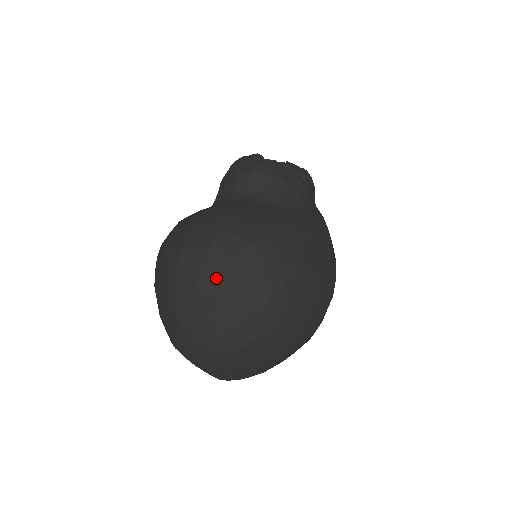
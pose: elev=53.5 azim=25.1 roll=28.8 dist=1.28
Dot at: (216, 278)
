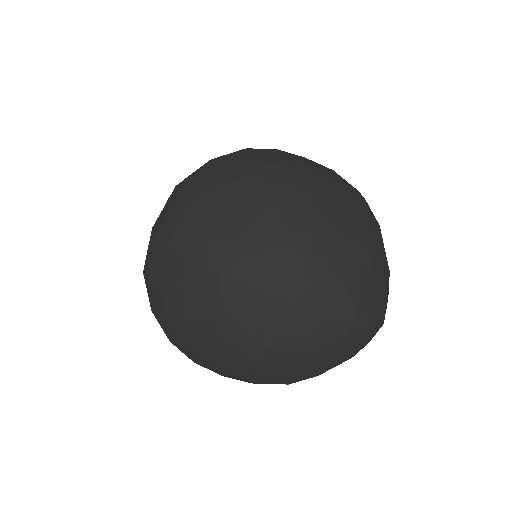
Dot at: (210, 195)
